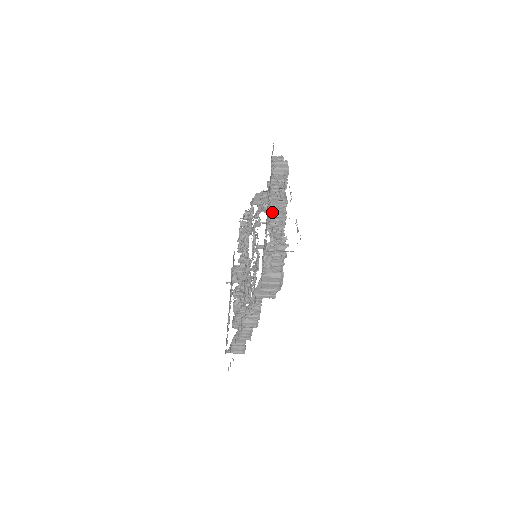
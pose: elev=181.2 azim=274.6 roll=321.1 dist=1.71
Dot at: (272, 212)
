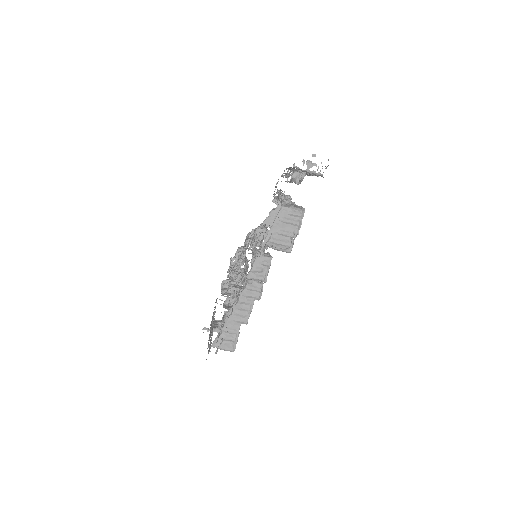
Dot at: occluded
